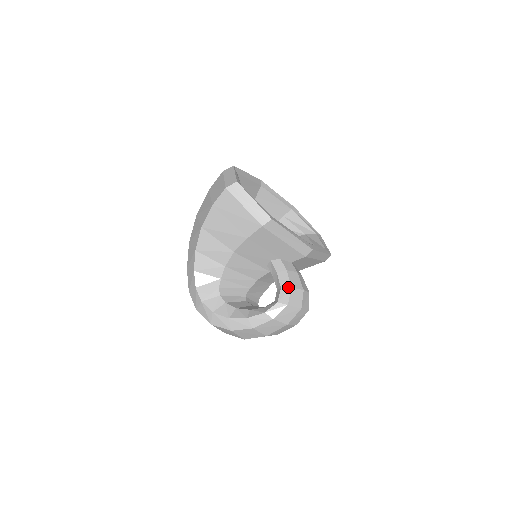
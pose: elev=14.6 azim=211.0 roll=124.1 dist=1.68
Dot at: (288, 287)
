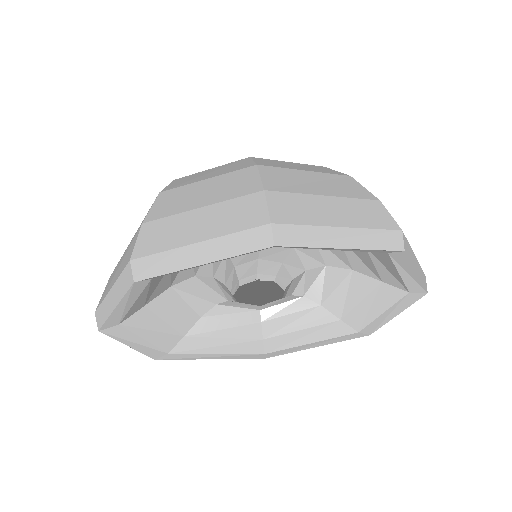
Dot at: occluded
